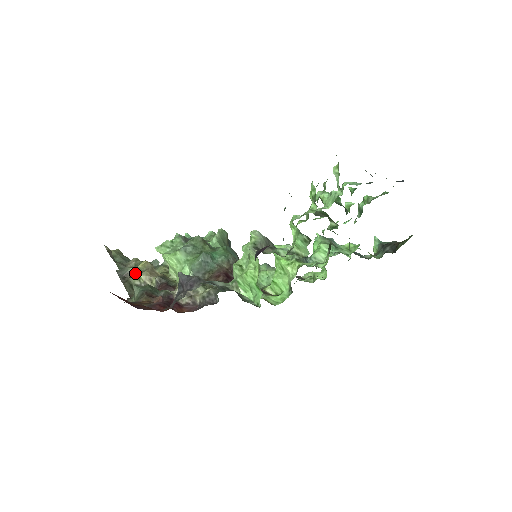
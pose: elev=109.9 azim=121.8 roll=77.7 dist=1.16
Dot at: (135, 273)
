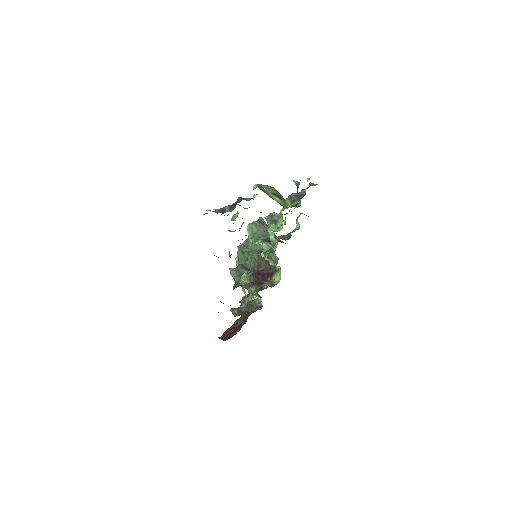
Dot at: occluded
